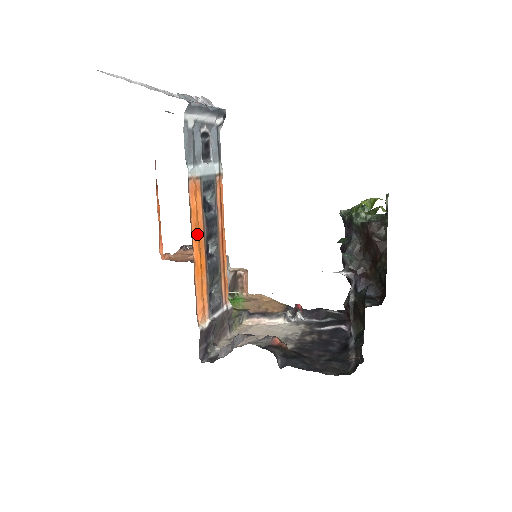
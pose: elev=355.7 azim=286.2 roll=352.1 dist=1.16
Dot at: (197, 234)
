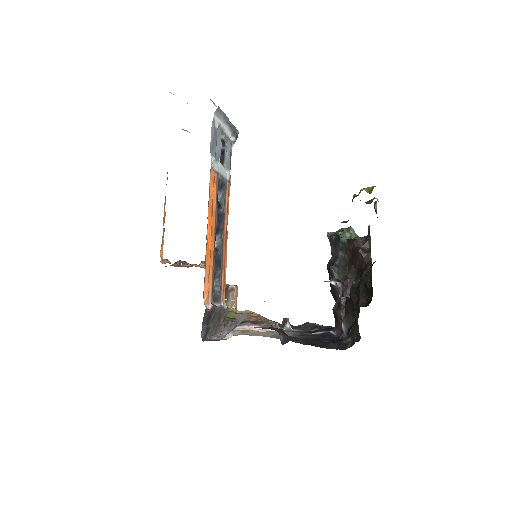
Dot at: (211, 218)
